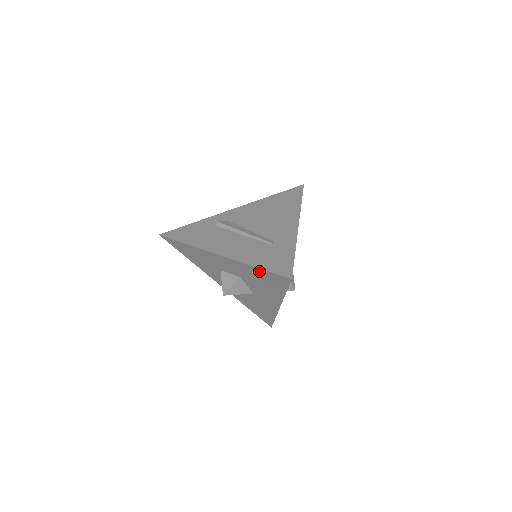
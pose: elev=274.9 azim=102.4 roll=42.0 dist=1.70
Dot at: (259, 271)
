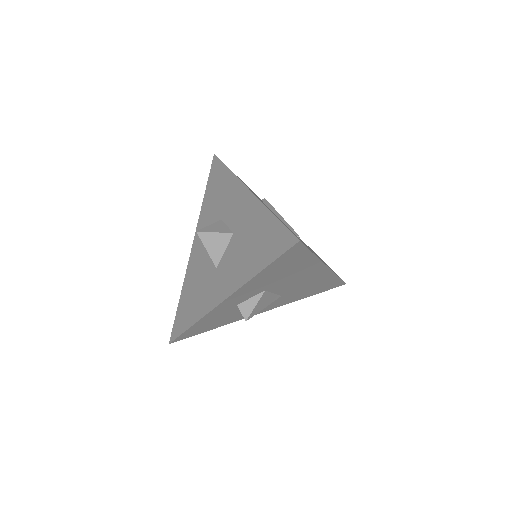
Dot at: (270, 222)
